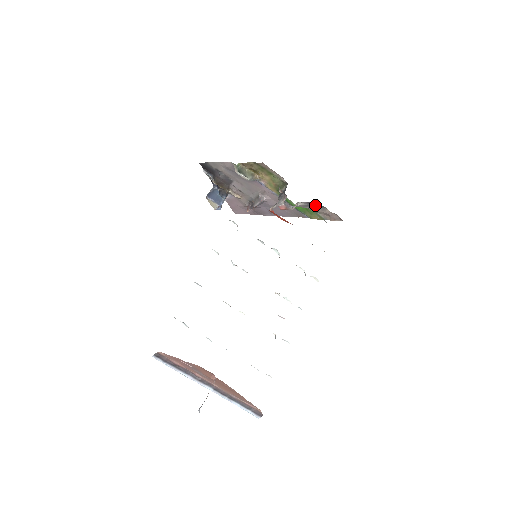
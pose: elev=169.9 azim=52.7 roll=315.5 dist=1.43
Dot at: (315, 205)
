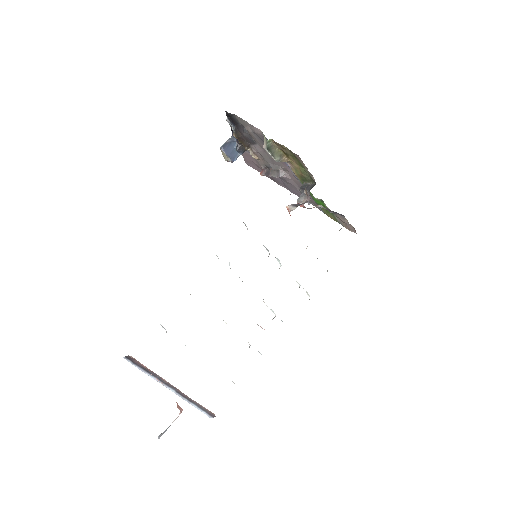
Dot at: (336, 212)
